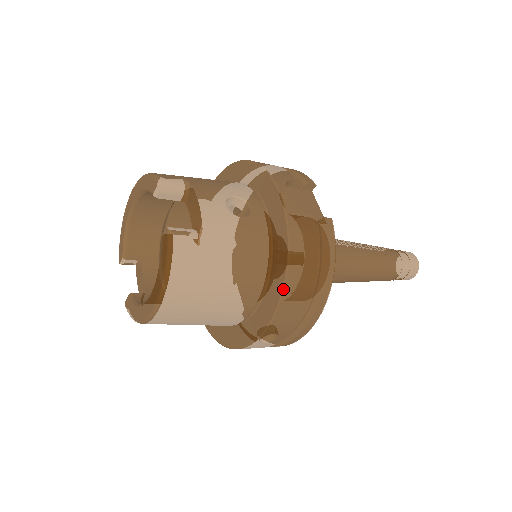
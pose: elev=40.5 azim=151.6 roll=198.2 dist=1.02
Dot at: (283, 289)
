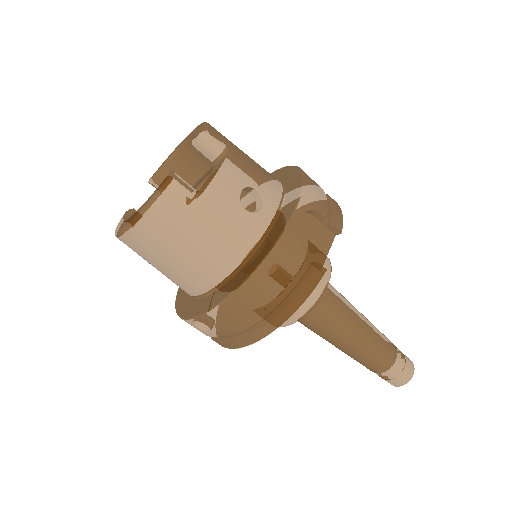
Dot at: (231, 293)
